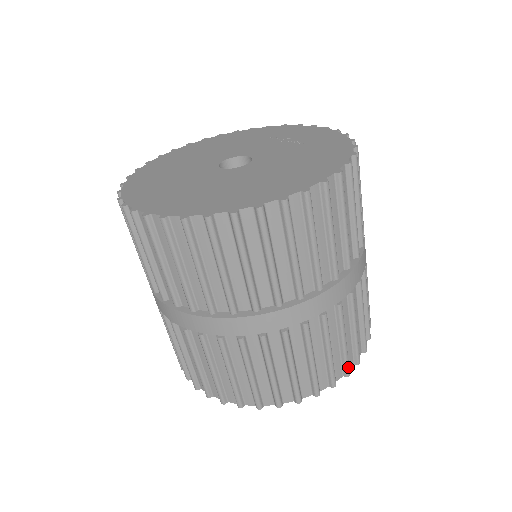
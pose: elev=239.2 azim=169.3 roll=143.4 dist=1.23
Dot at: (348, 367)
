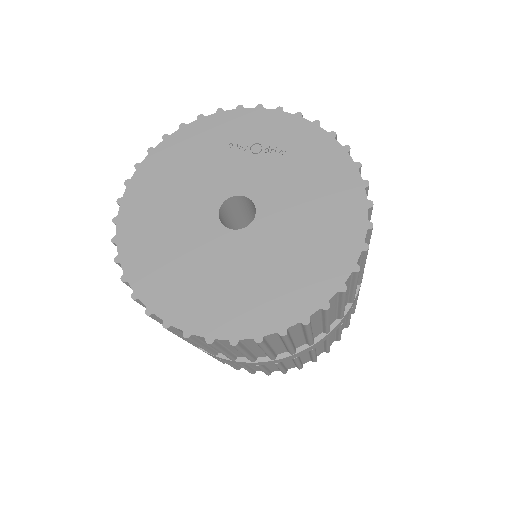
Dot at: occluded
